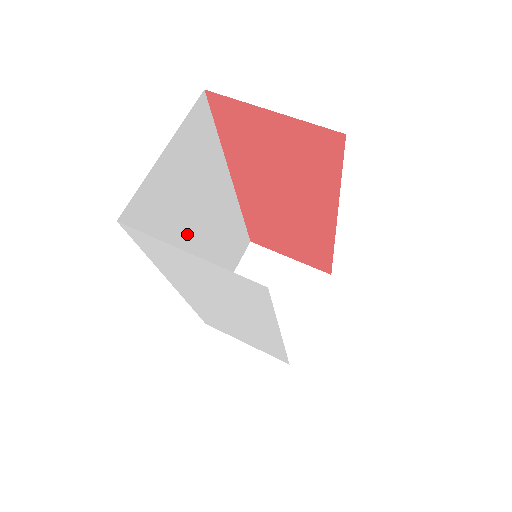
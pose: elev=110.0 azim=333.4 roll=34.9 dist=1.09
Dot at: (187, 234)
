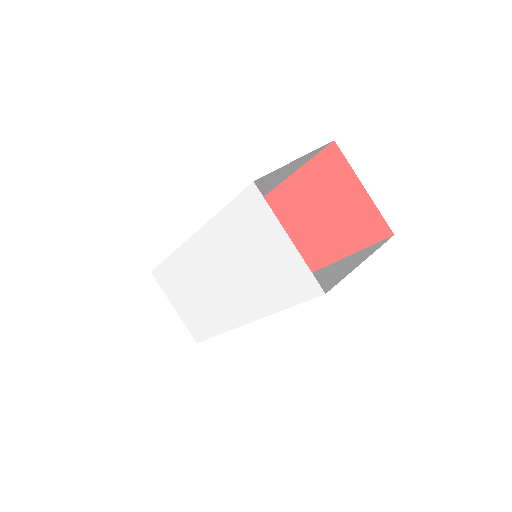
Dot at: occluded
